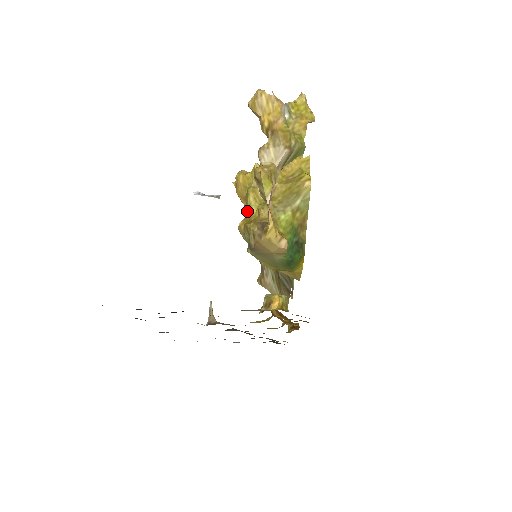
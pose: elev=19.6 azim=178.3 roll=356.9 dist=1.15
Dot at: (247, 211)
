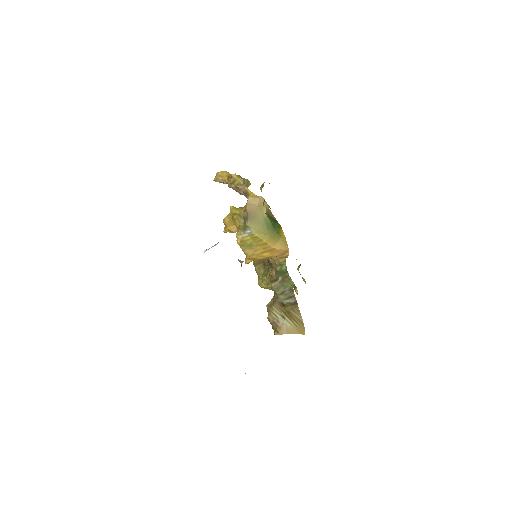
Dot at: (237, 222)
